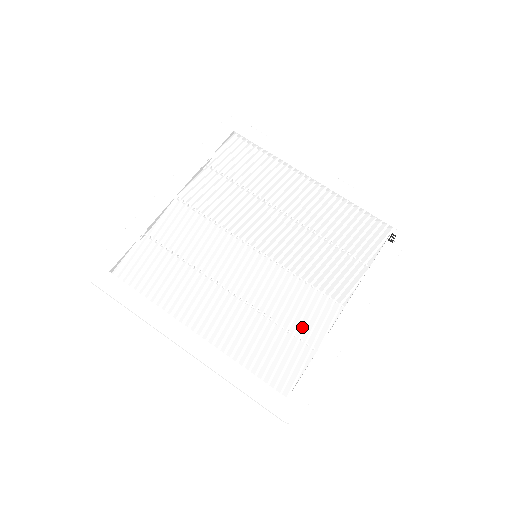
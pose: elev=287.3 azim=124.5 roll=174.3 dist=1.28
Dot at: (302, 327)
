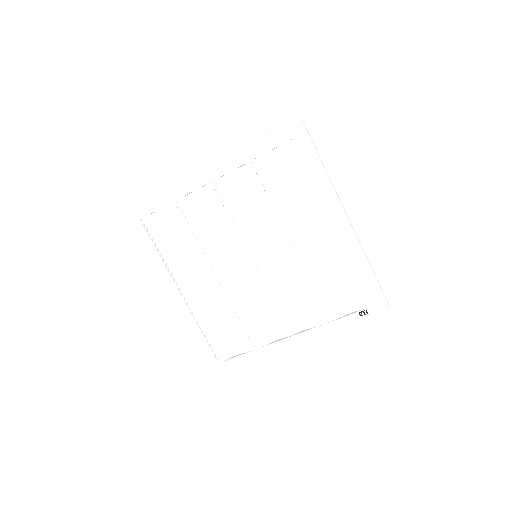
Dot at: (252, 331)
